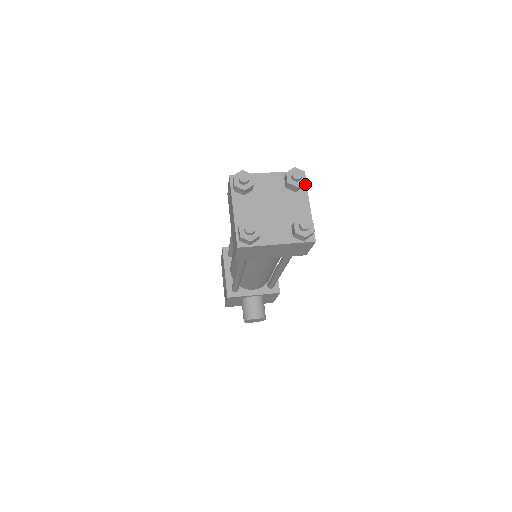
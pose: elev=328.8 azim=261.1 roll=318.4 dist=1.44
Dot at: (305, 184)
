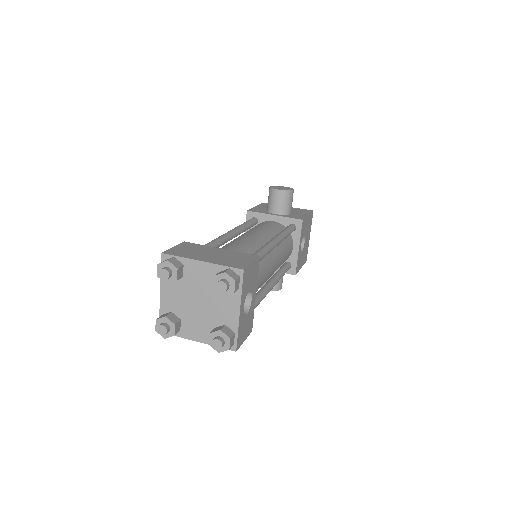
Dot at: (240, 286)
